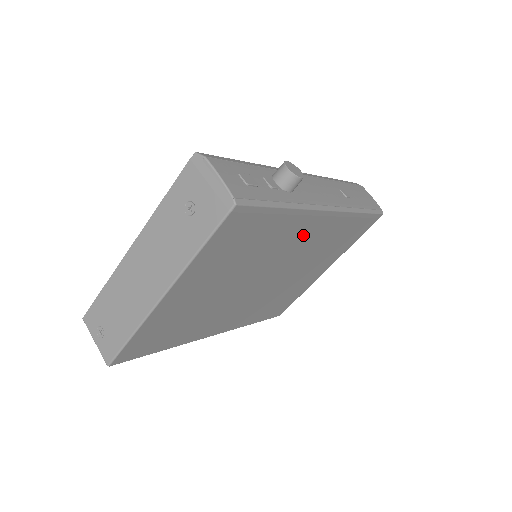
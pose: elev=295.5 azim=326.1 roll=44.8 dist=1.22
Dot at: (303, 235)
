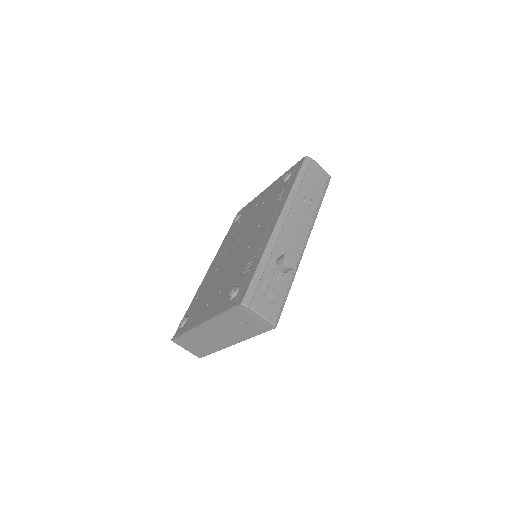
Dot at: occluded
